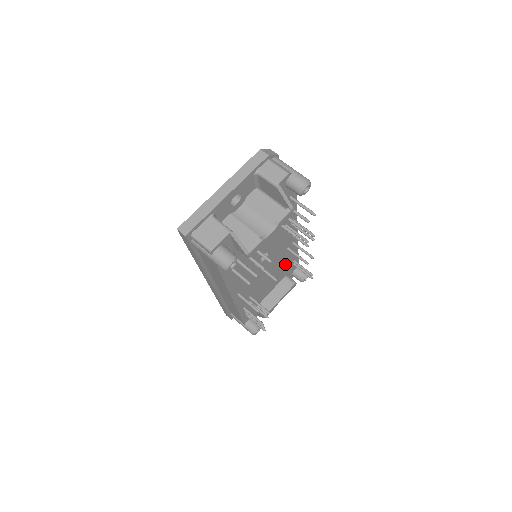
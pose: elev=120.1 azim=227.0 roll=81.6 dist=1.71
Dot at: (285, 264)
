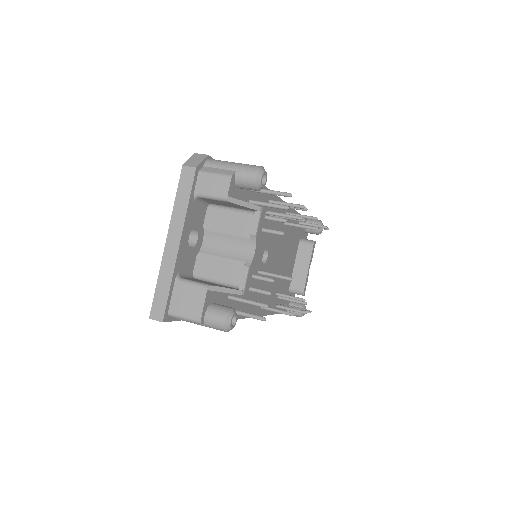
Dot at: (292, 235)
